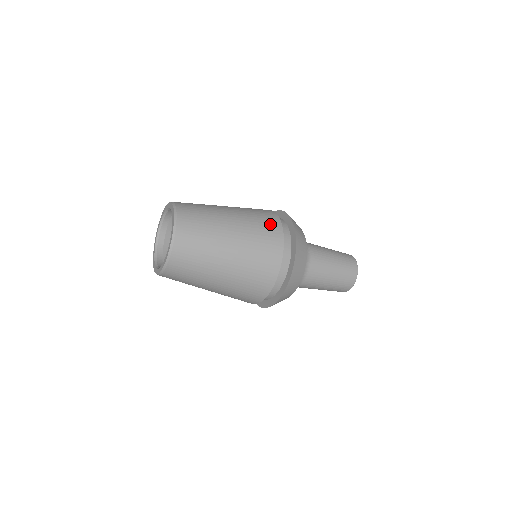
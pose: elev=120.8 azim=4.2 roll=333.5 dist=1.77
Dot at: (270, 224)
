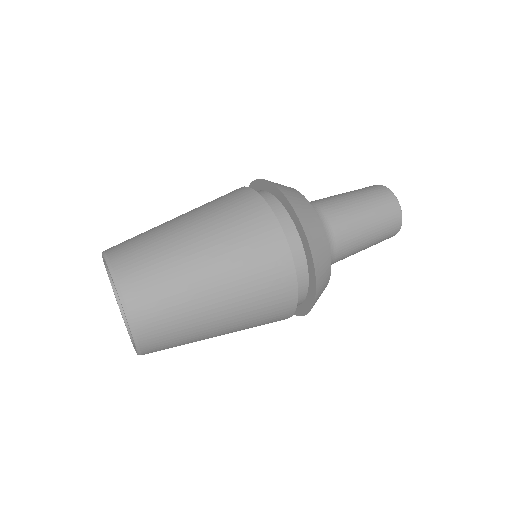
Dot at: (244, 203)
